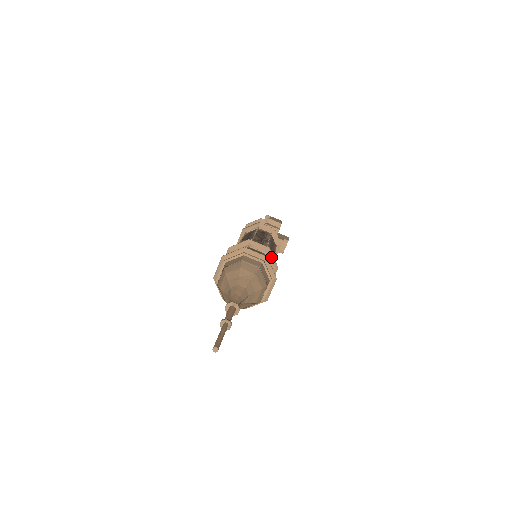
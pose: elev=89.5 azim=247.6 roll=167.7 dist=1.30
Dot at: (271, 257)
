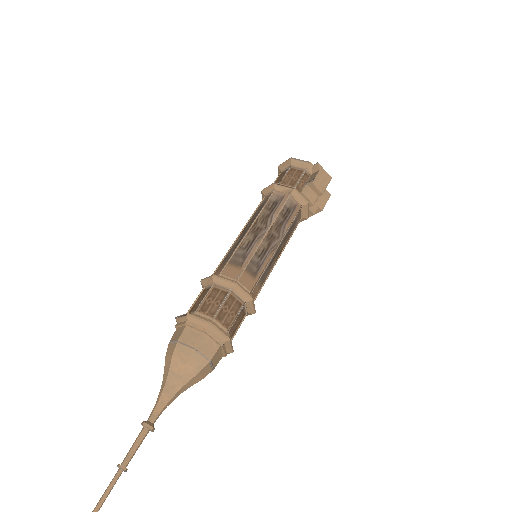
Dot at: (251, 306)
